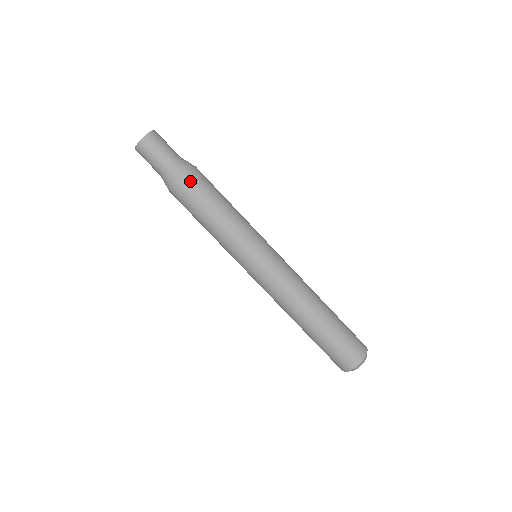
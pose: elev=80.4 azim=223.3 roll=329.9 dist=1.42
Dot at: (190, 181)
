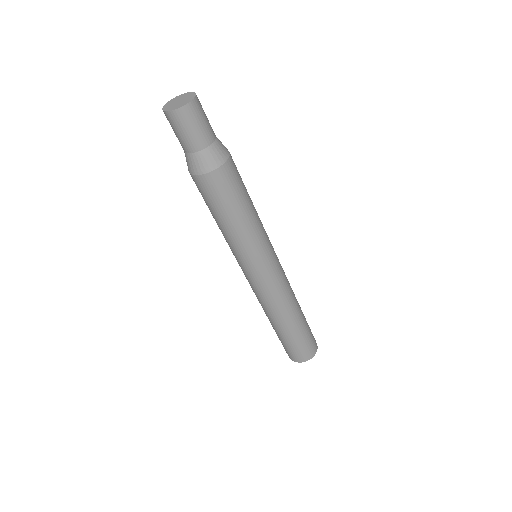
Dot at: (232, 167)
